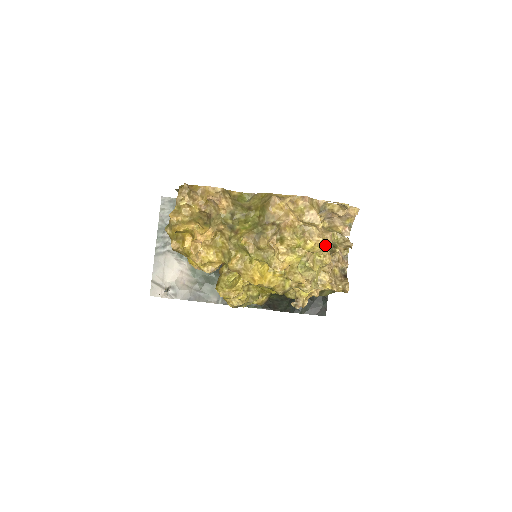
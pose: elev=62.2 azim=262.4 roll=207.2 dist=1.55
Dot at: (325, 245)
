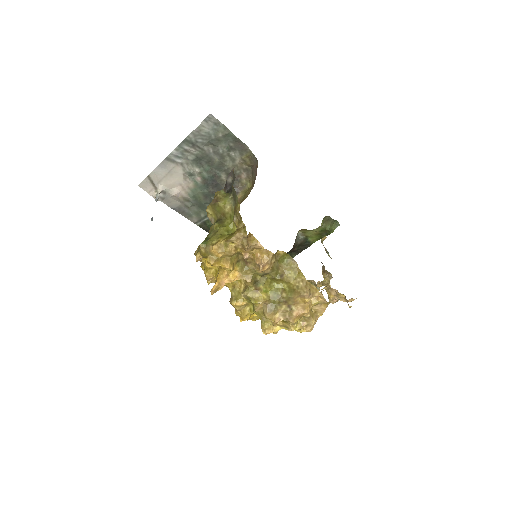
Dot at: occluded
